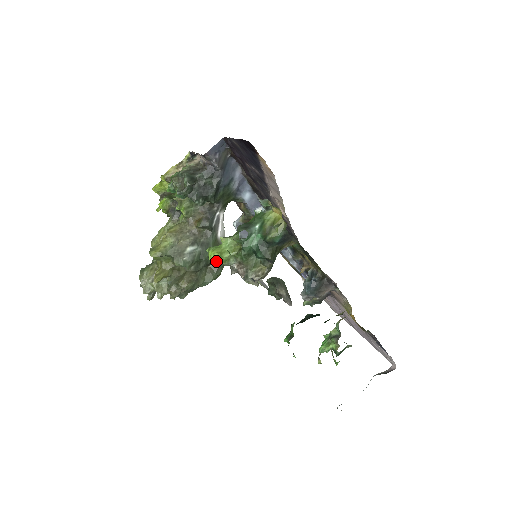
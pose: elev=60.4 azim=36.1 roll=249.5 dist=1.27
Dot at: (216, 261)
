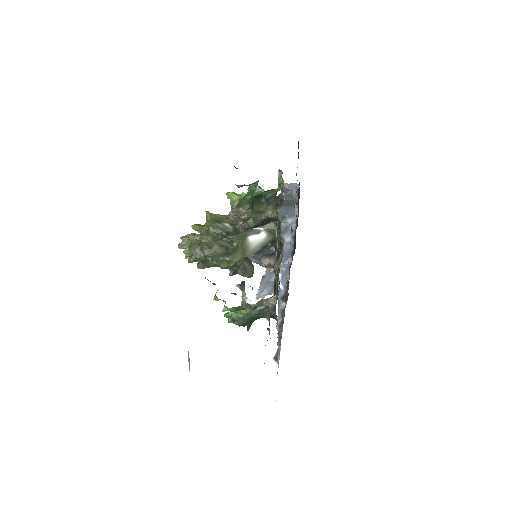
Dot at: (228, 194)
